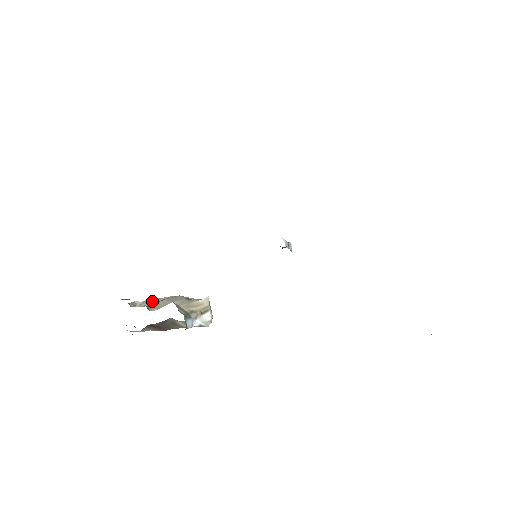
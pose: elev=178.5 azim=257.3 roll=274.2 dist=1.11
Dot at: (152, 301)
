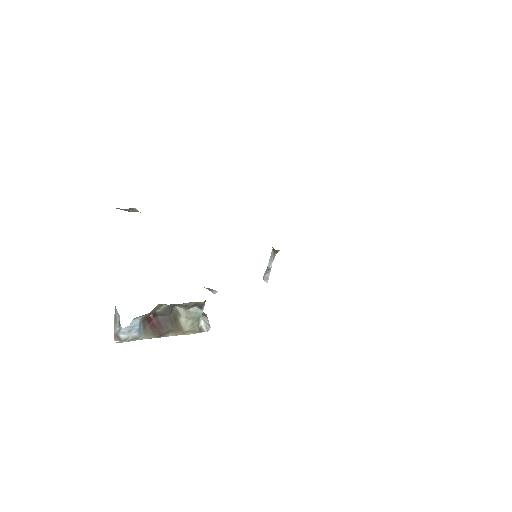
Dot at: occluded
